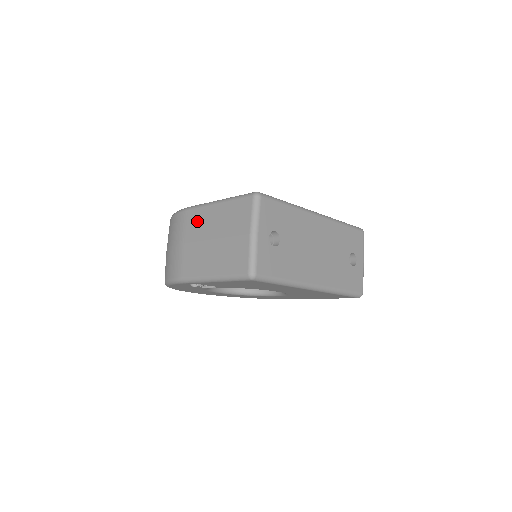
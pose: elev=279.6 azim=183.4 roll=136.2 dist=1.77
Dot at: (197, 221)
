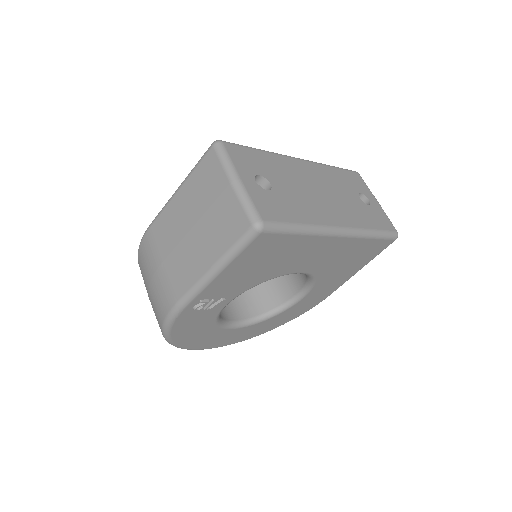
Dot at: (165, 227)
